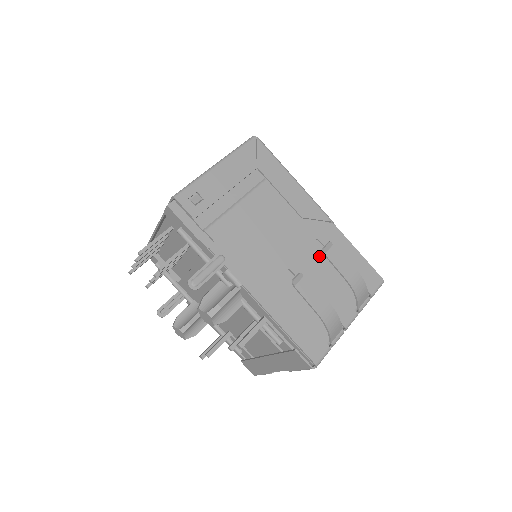
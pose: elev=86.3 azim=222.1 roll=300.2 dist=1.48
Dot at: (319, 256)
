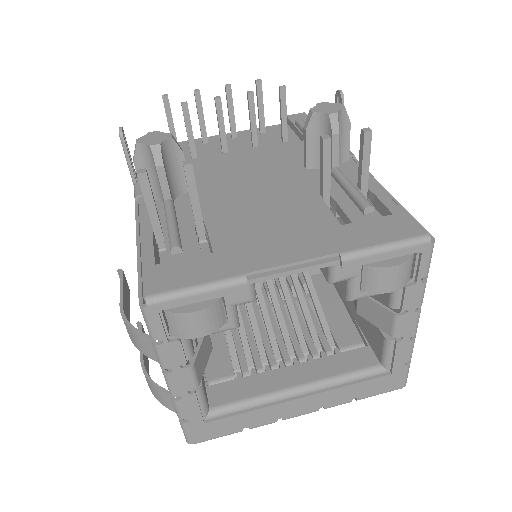
Dot at: occluded
